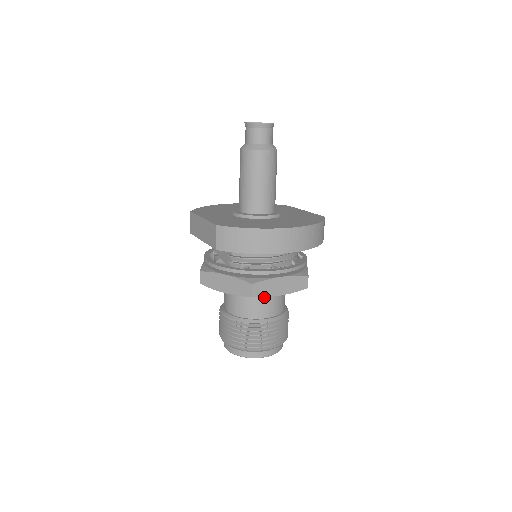
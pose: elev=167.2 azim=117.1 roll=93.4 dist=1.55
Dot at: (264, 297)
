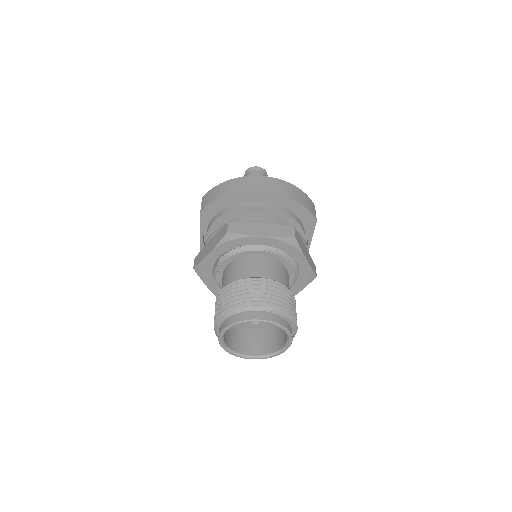
Dot at: (253, 259)
